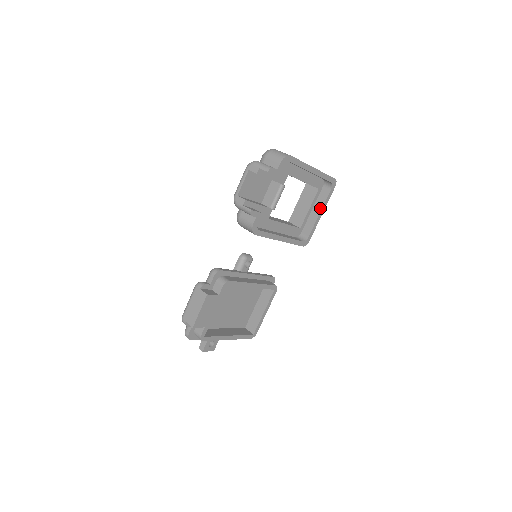
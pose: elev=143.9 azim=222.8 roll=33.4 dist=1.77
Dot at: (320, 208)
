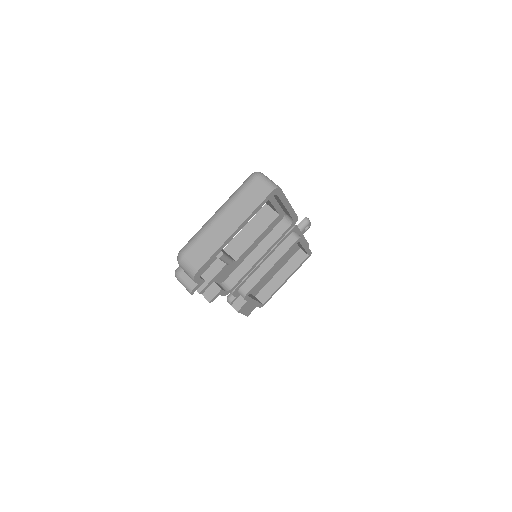
Dot at: occluded
